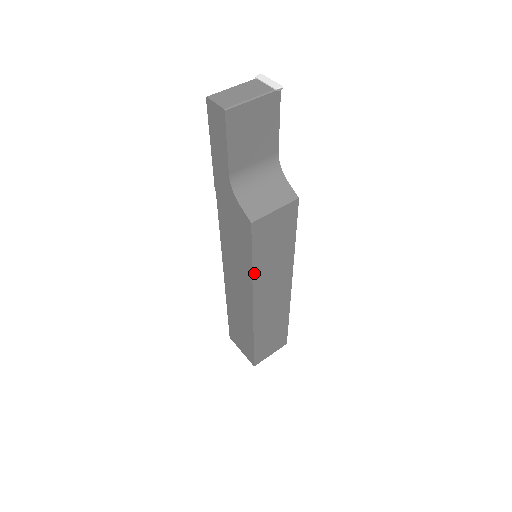
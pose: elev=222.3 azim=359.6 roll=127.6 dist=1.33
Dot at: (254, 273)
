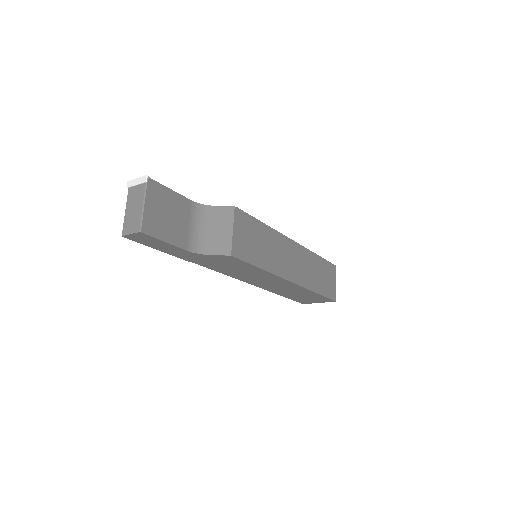
Dot at: (268, 270)
